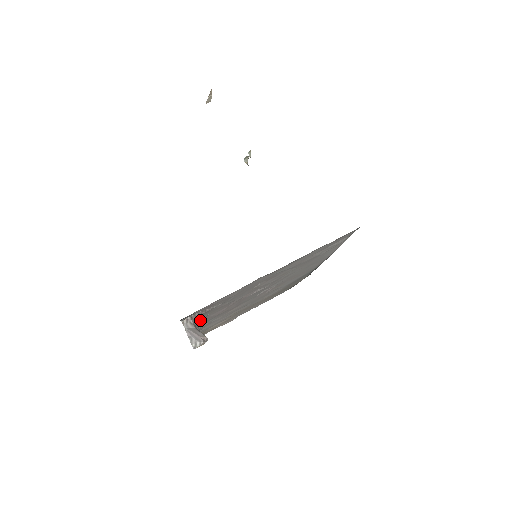
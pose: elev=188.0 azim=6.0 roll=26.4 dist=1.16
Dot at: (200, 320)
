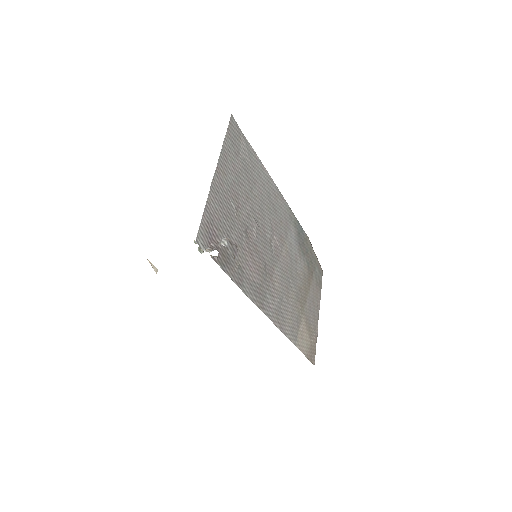
Dot at: (244, 281)
